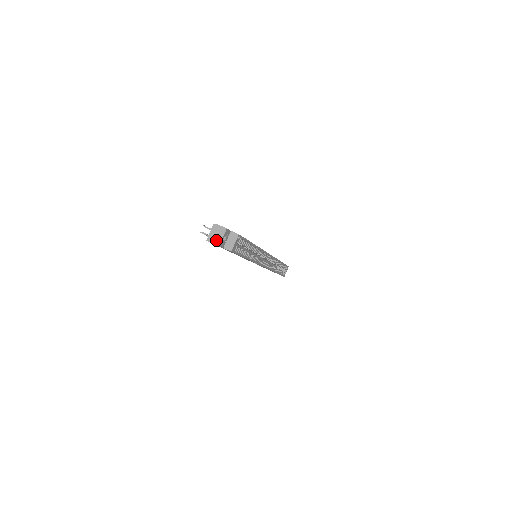
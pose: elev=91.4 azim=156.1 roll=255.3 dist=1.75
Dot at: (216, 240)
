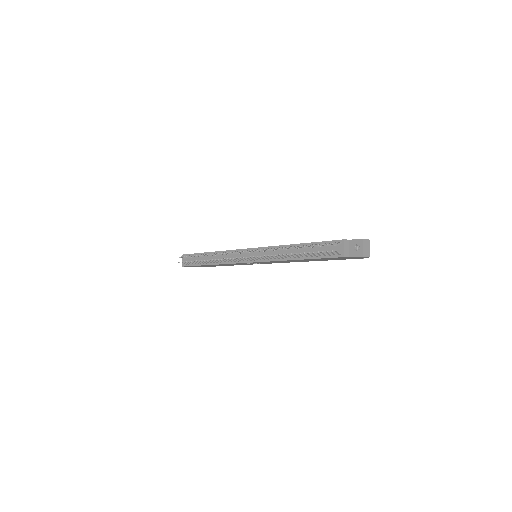
Dot at: (367, 253)
